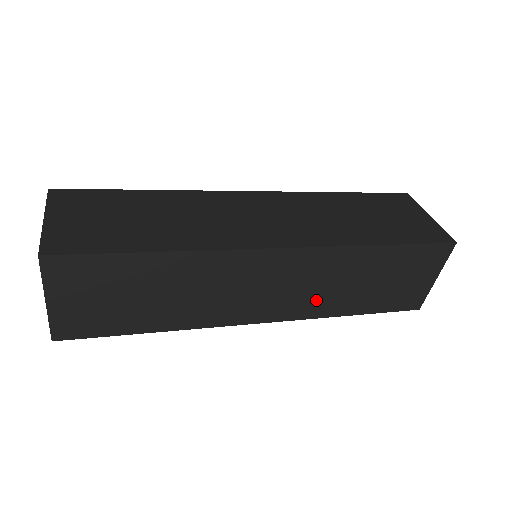
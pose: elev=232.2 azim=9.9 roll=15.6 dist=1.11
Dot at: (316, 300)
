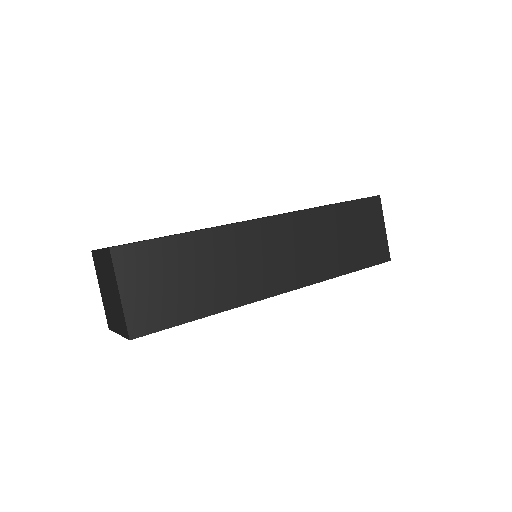
Dot at: (313, 262)
